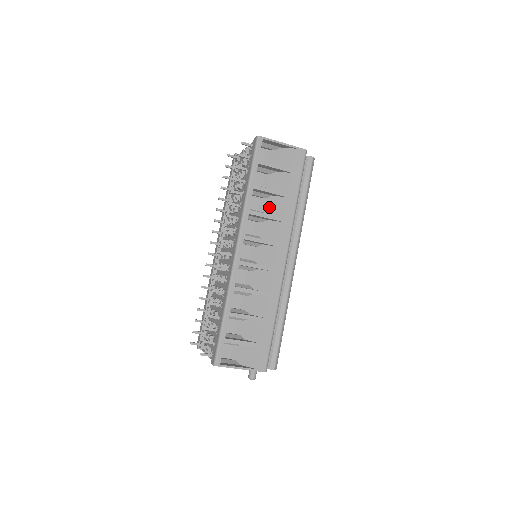
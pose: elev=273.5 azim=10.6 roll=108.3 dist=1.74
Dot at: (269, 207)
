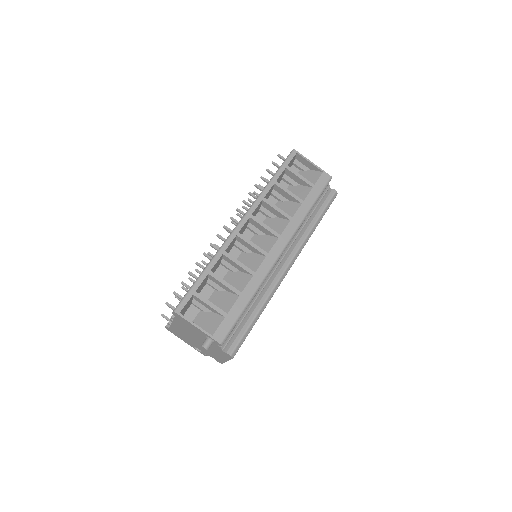
Dot at: (283, 208)
